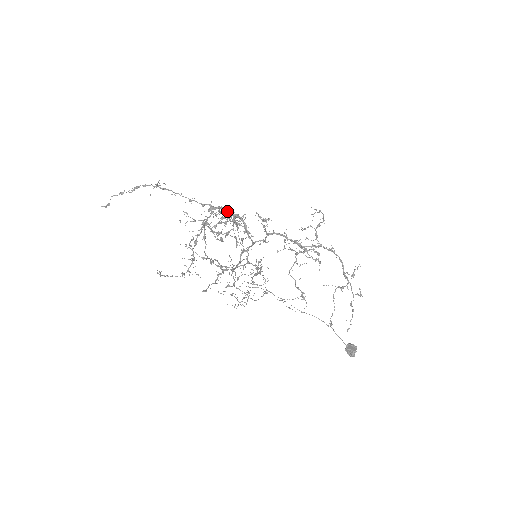
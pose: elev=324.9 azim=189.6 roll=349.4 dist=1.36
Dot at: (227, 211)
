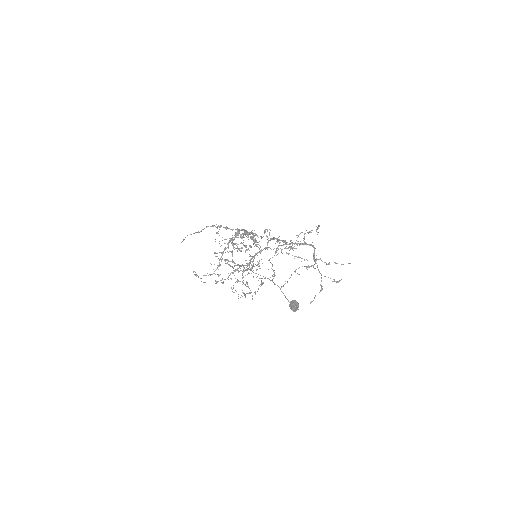
Dot at: (247, 231)
